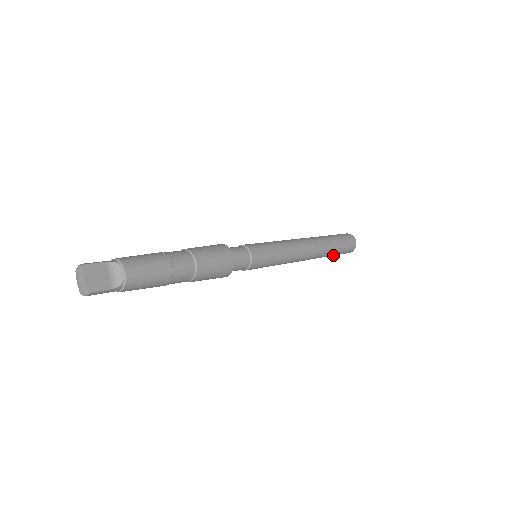
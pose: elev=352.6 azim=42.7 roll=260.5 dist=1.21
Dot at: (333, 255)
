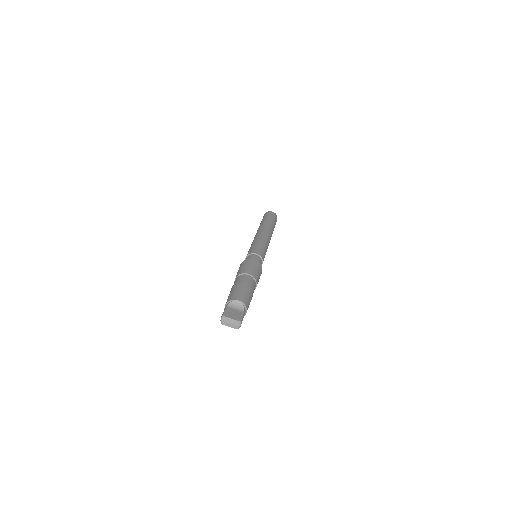
Dot at: occluded
